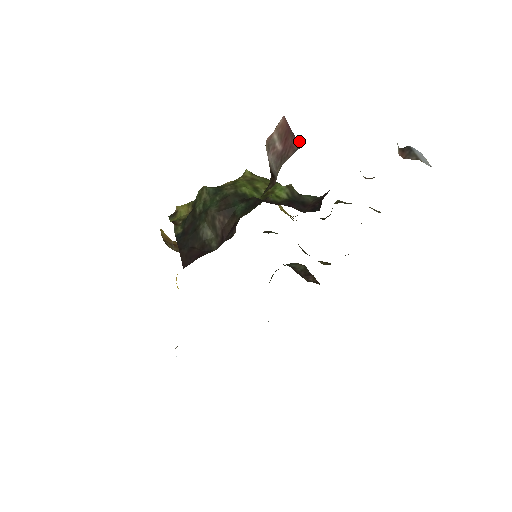
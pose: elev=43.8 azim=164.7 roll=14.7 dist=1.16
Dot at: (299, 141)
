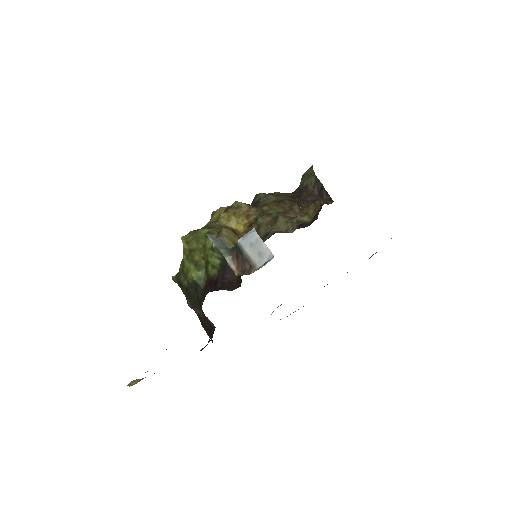
Dot at: occluded
